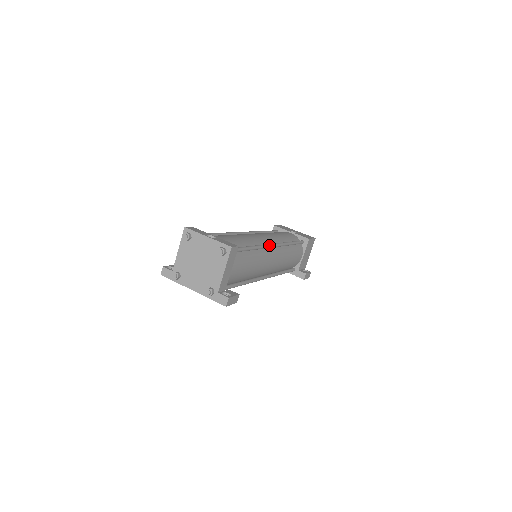
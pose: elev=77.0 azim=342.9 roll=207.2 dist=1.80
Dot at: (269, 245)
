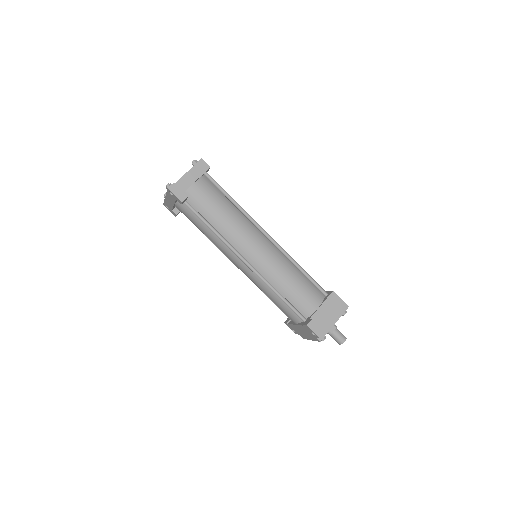
Dot at: occluded
